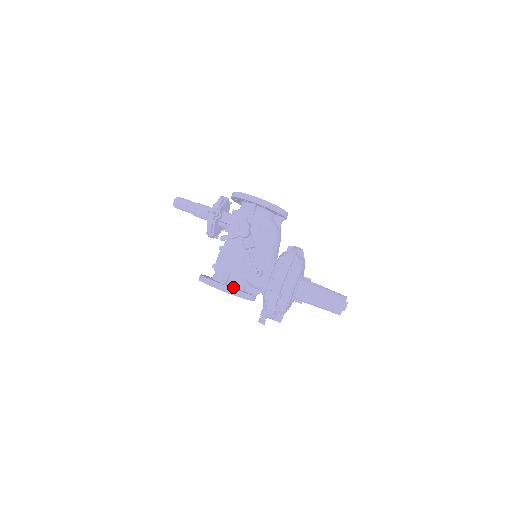
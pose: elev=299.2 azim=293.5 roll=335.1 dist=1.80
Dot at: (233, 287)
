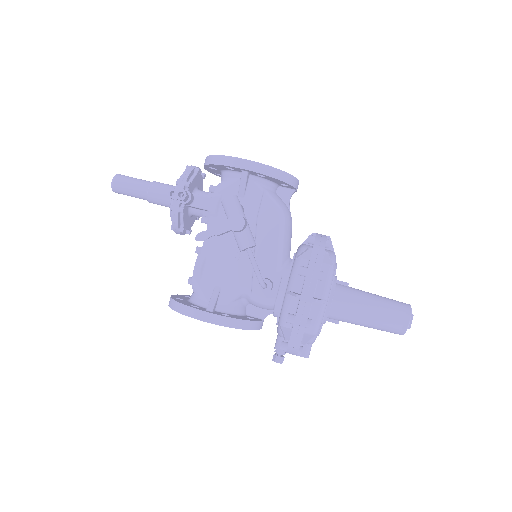
Dot at: (226, 312)
